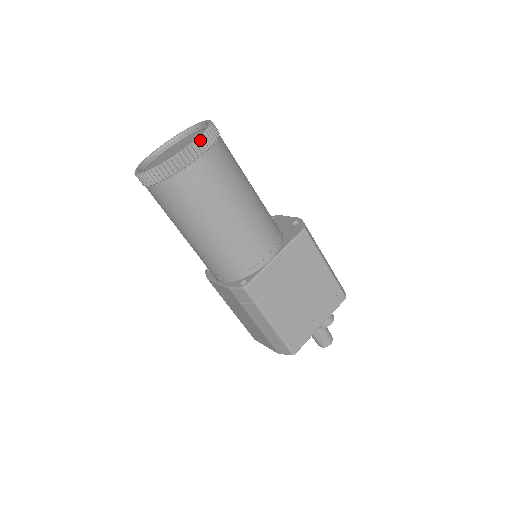
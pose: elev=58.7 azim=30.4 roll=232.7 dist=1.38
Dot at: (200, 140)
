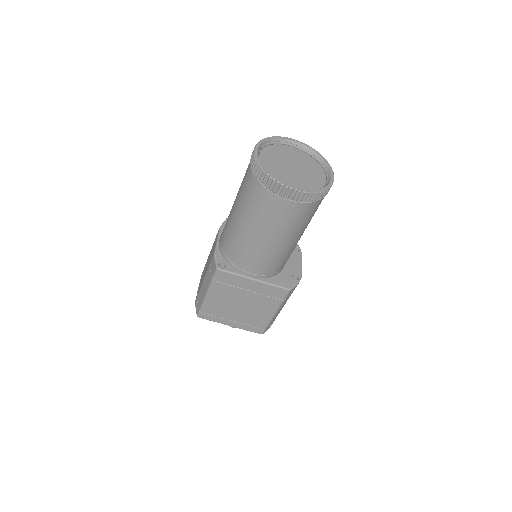
Dot at: (302, 193)
